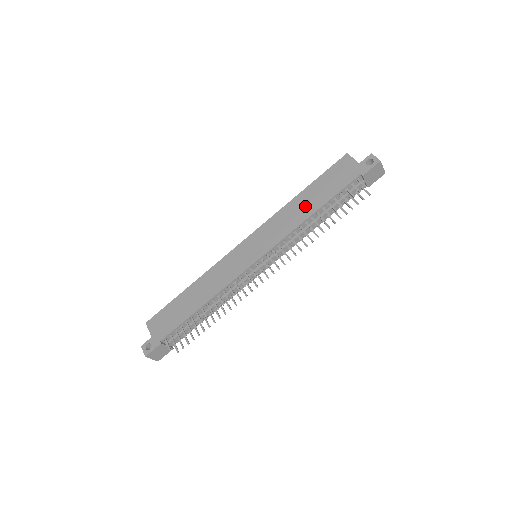
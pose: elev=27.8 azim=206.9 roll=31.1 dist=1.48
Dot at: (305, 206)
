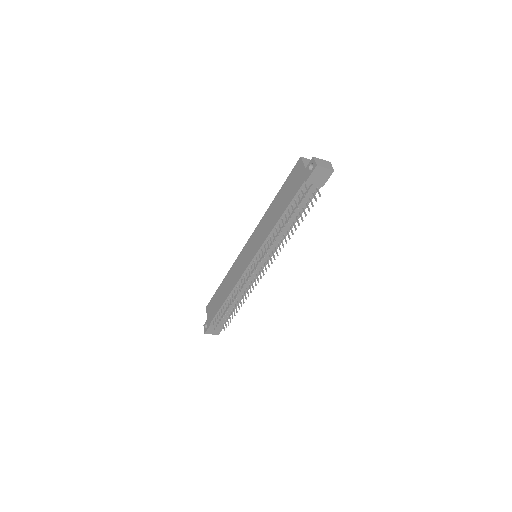
Dot at: (275, 213)
